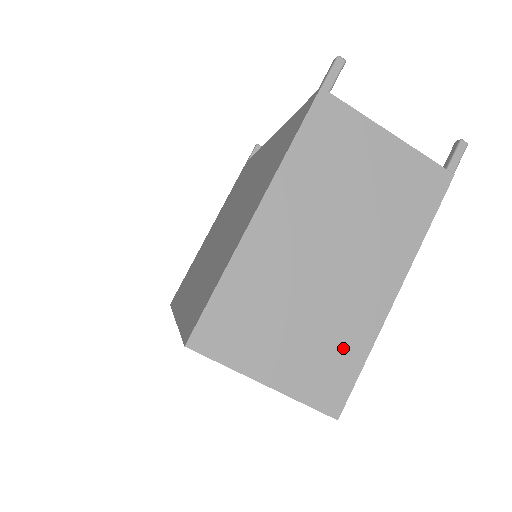
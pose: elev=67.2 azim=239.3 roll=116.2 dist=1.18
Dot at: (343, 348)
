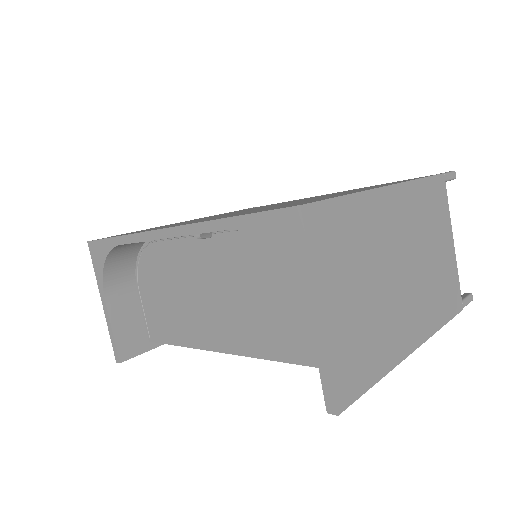
Dot at: (373, 352)
